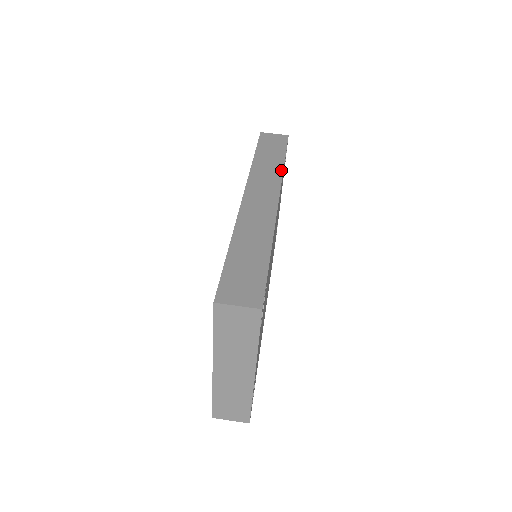
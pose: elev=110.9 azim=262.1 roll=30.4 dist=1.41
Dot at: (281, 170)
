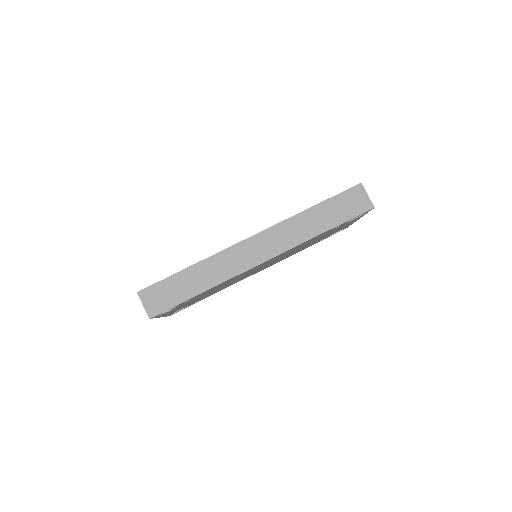
Dot at: (306, 239)
